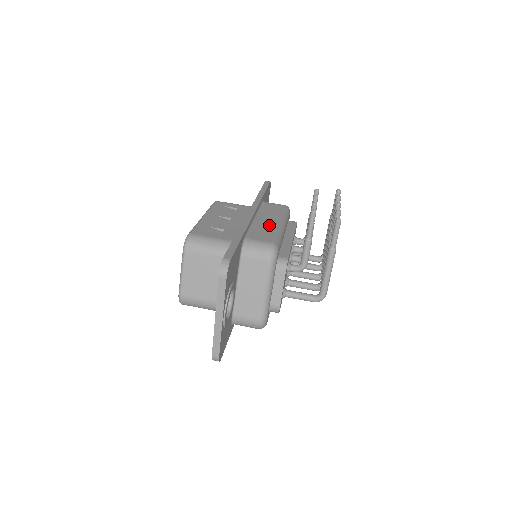
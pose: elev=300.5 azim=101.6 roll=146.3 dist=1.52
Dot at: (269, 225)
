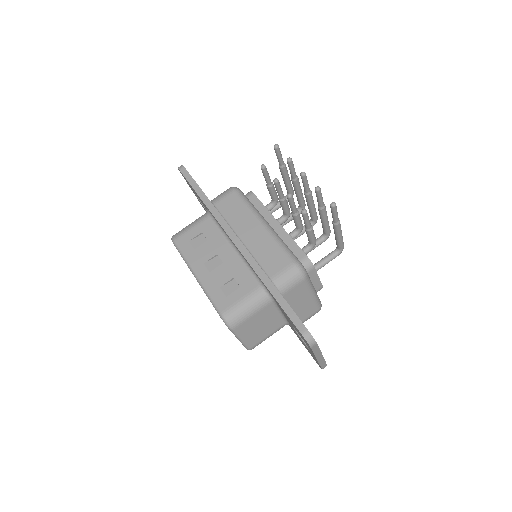
Dot at: (261, 239)
